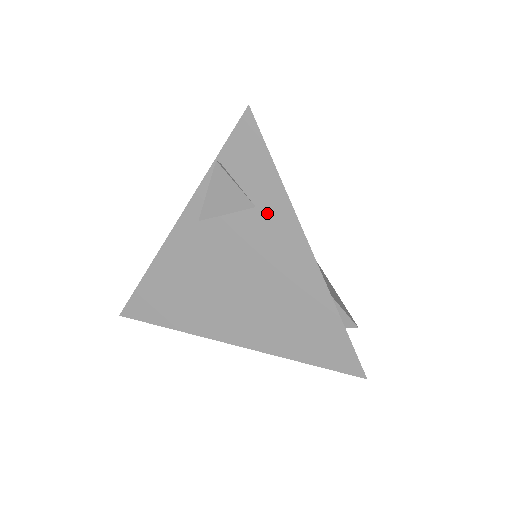
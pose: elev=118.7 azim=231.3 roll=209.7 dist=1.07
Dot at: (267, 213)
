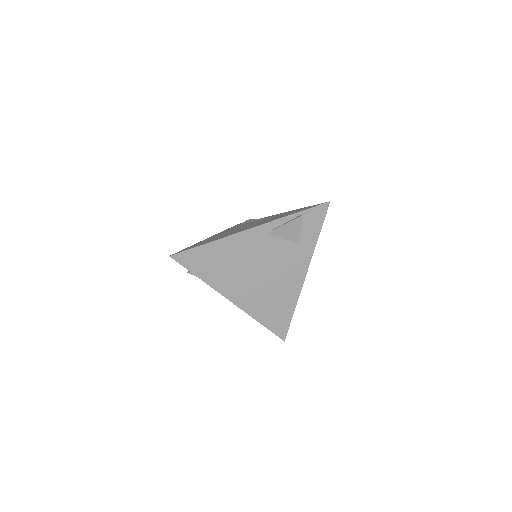
Dot at: (301, 249)
